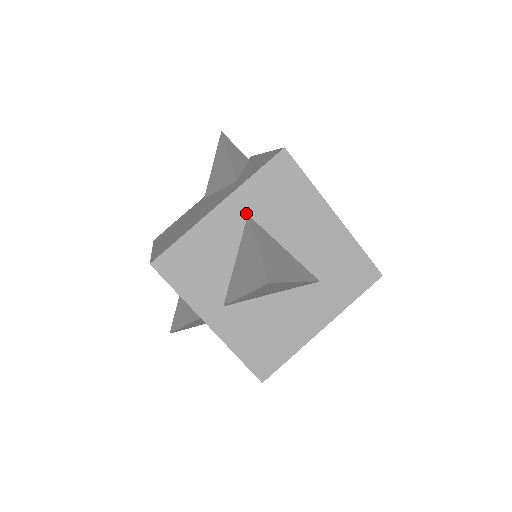
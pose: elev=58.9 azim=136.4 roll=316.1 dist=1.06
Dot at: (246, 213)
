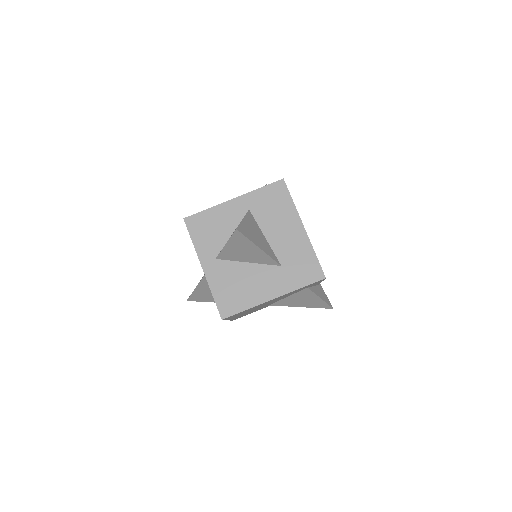
Dot at: (248, 208)
